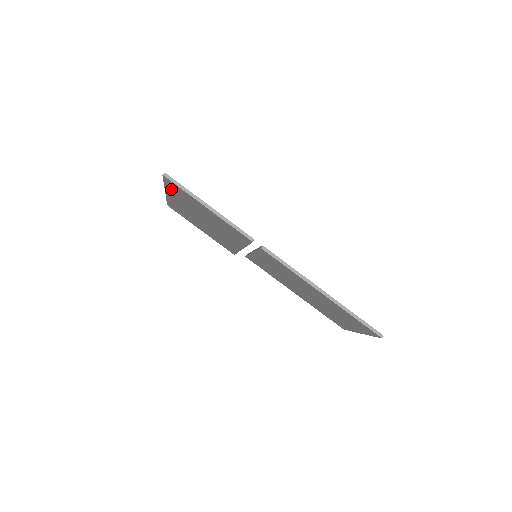
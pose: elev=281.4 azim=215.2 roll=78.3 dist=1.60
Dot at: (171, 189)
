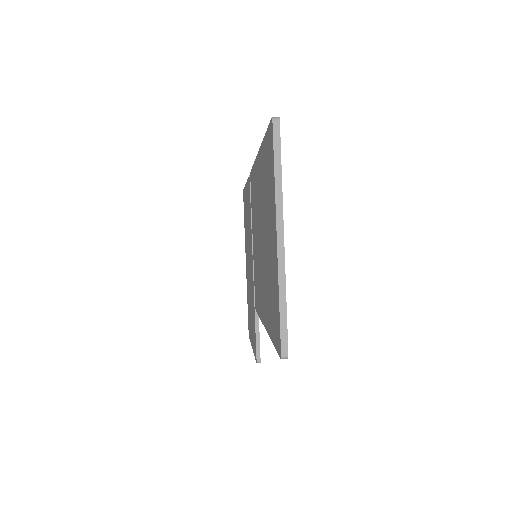
Dot at: occluded
